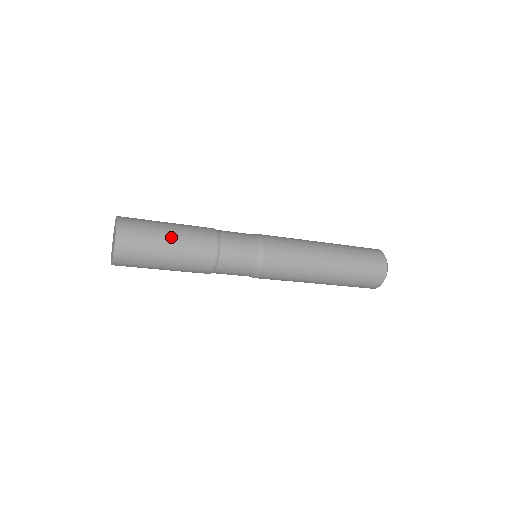
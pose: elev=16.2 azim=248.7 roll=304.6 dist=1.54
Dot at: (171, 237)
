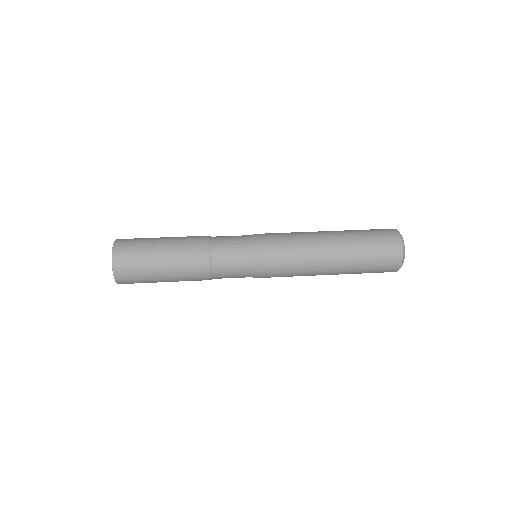
Dot at: (162, 259)
